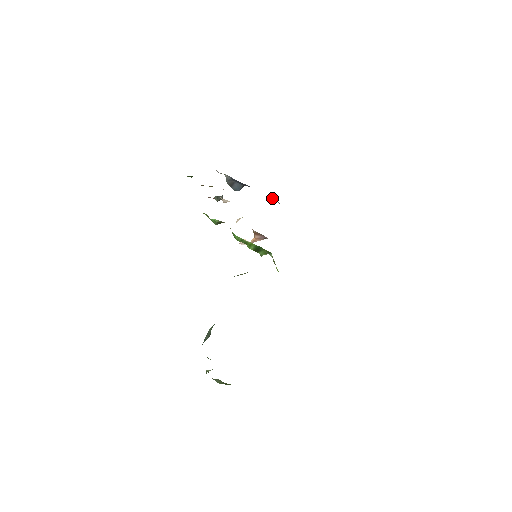
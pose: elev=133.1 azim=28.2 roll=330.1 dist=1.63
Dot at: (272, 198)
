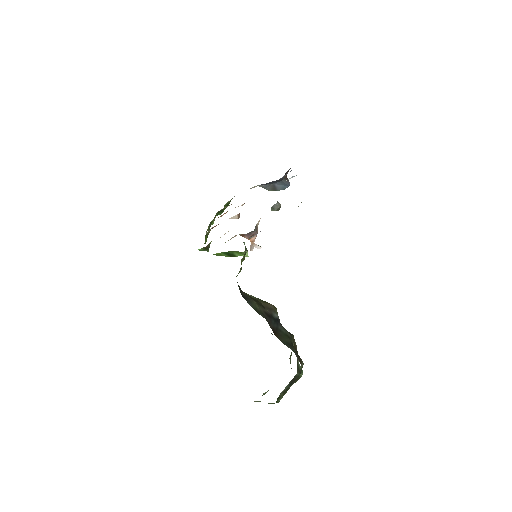
Dot at: (293, 176)
